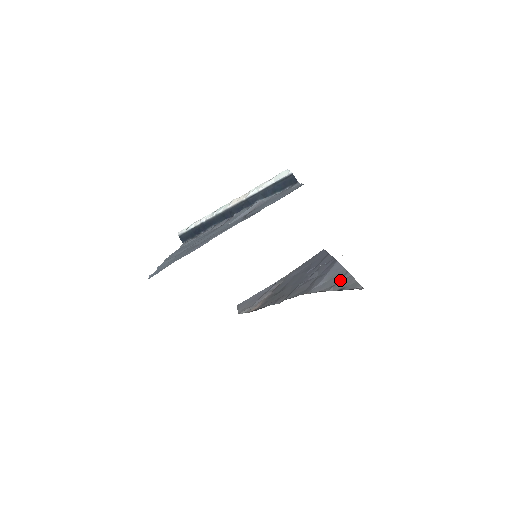
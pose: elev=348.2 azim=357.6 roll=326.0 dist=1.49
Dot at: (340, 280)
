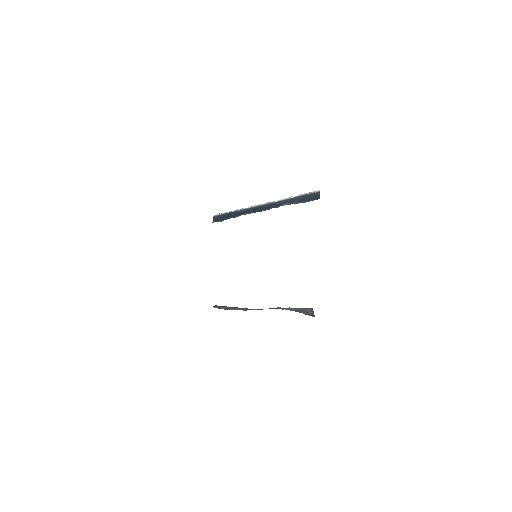
Dot at: (303, 311)
